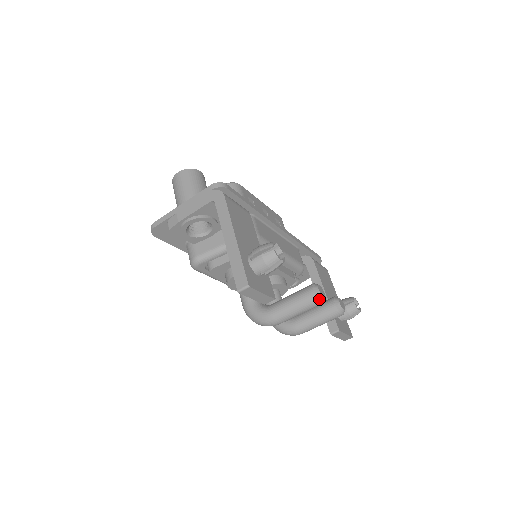
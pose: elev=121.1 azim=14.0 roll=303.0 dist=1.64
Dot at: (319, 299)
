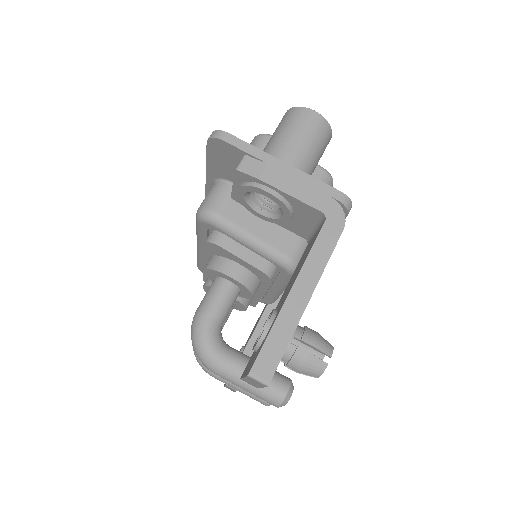
Dot at: (281, 405)
